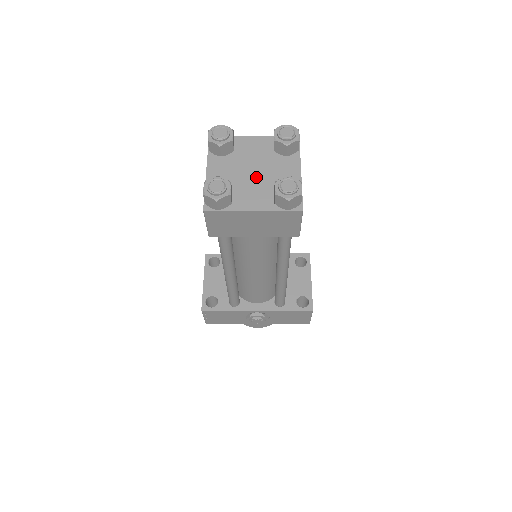
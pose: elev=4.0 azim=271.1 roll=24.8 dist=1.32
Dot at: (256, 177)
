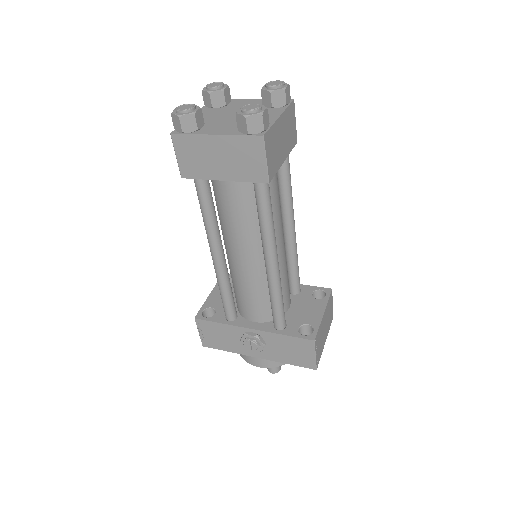
Dot at: (234, 118)
